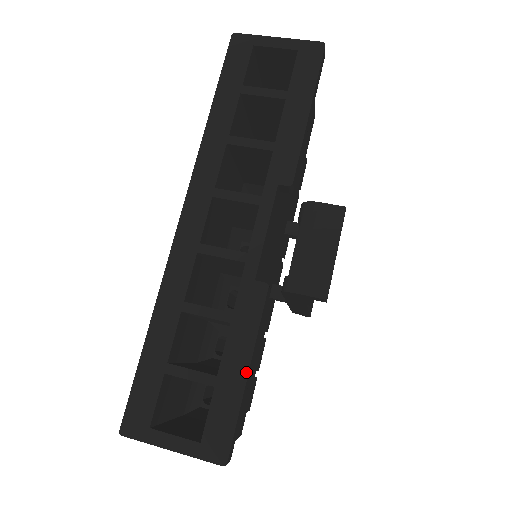
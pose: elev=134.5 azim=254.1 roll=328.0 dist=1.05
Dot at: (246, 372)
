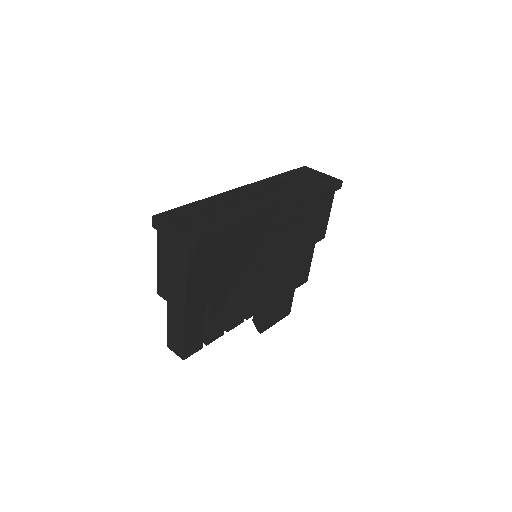
Dot at: (231, 226)
